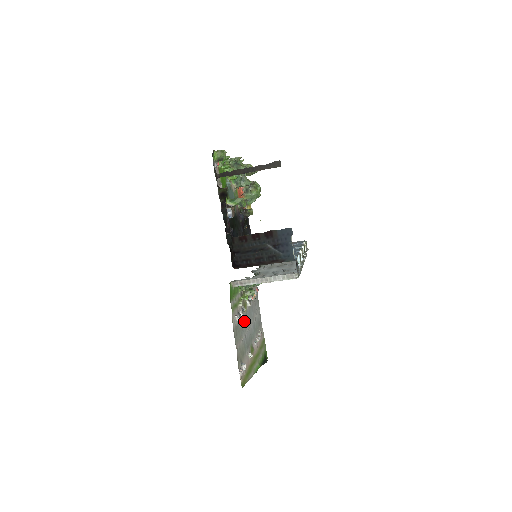
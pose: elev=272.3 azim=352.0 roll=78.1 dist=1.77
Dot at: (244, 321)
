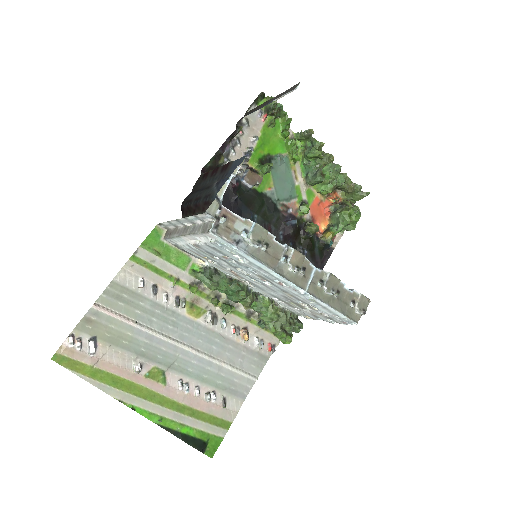
Dot at: (170, 319)
